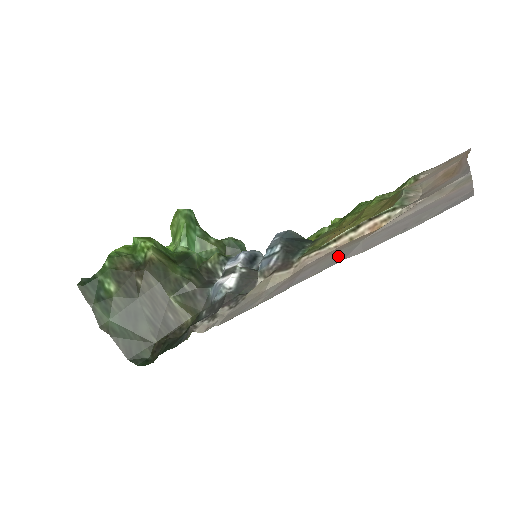
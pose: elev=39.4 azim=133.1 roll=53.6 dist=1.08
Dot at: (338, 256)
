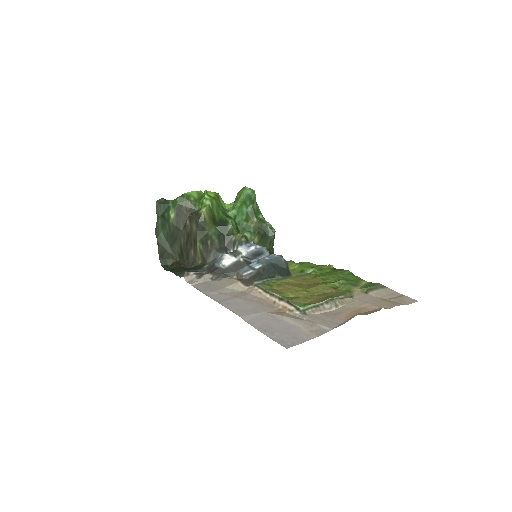
Dot at: (248, 309)
